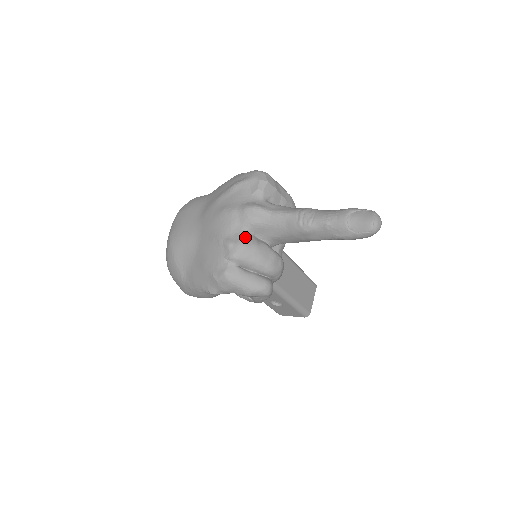
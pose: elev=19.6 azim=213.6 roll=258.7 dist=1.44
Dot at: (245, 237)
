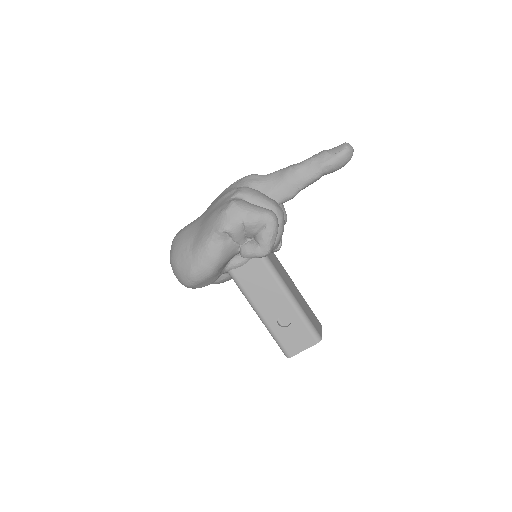
Dot at: occluded
